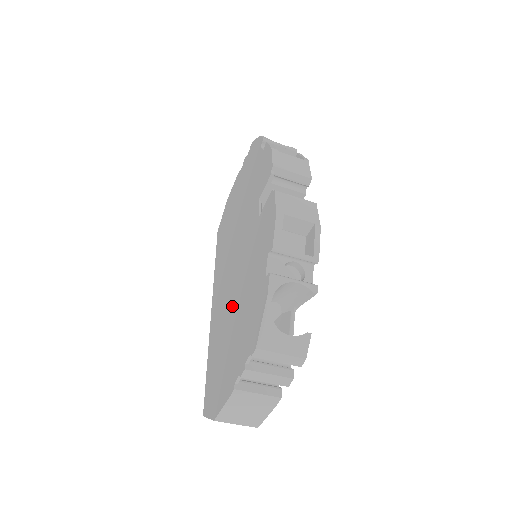
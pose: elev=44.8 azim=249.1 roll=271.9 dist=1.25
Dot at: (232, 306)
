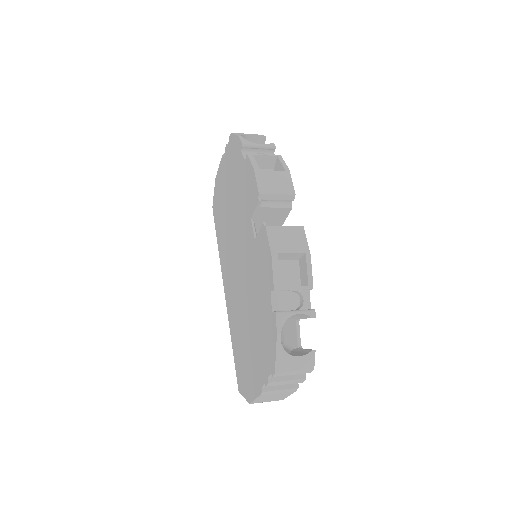
Dot at: (245, 311)
